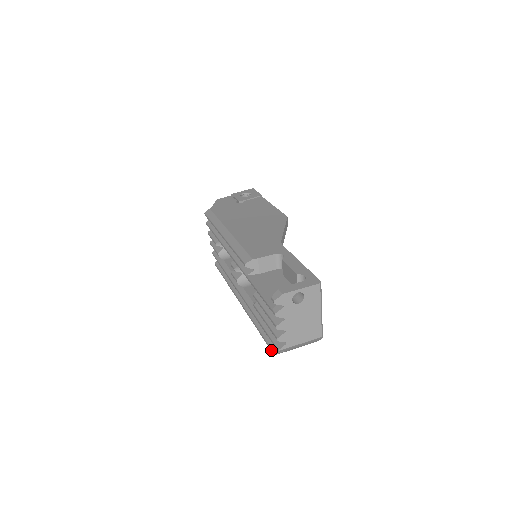
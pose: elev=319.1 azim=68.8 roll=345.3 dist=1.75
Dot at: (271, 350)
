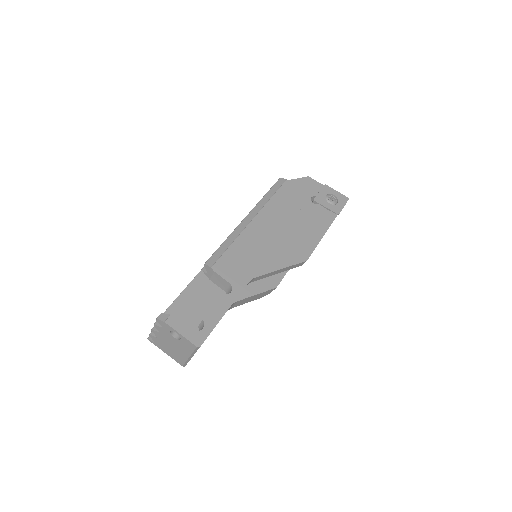
Dot at: occluded
